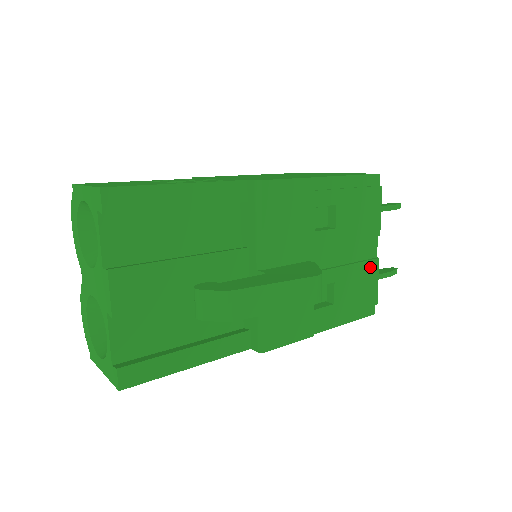
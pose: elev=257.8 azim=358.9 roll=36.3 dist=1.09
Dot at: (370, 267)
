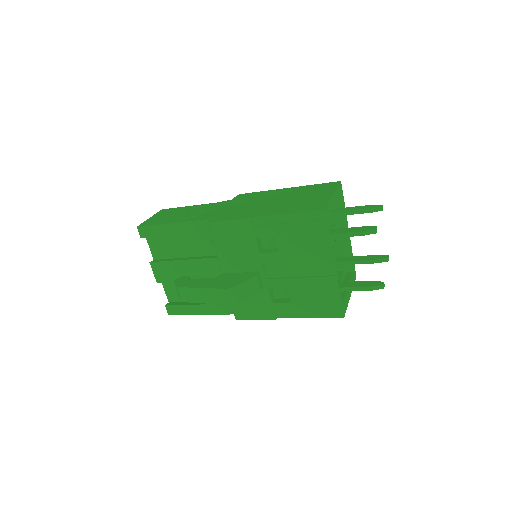
Dot at: (326, 282)
